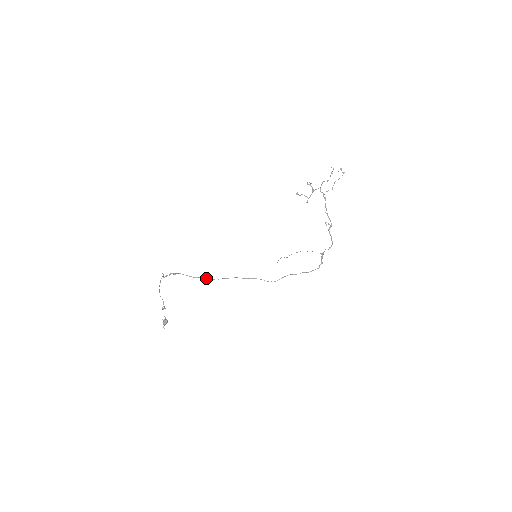
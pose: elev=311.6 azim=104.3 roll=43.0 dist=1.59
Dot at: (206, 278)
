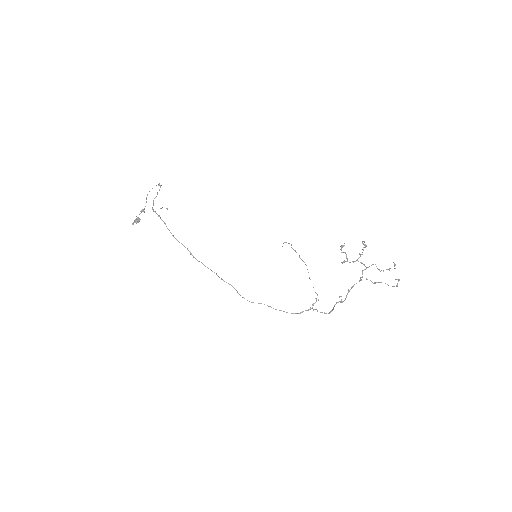
Dot at: occluded
